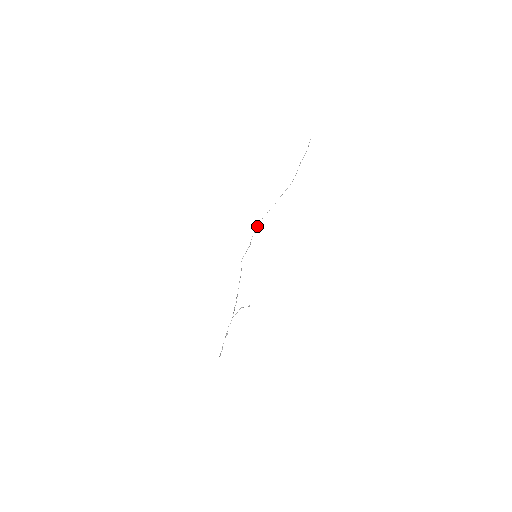
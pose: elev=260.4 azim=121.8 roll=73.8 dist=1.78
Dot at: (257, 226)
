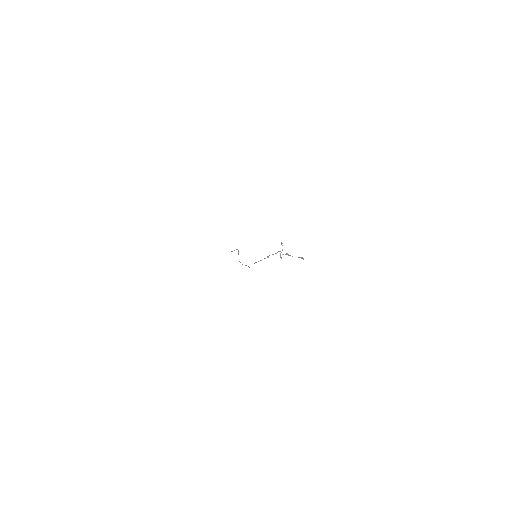
Dot at: occluded
